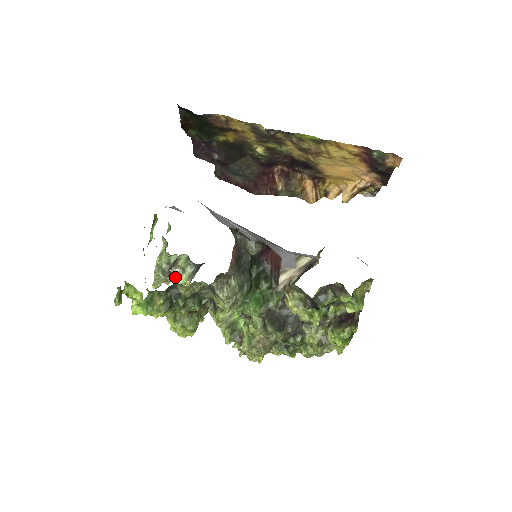
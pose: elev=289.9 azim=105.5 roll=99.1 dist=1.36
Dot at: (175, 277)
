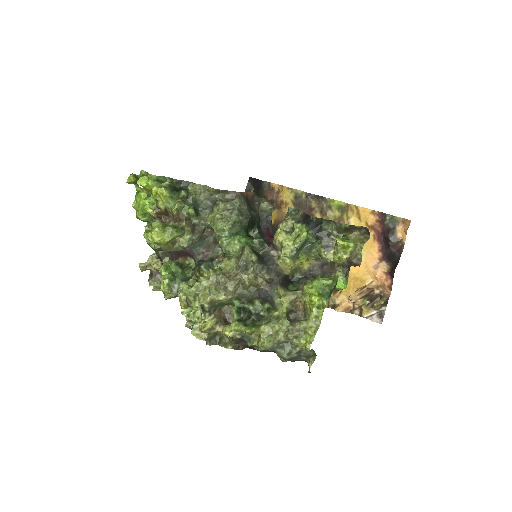
Dot at: occluded
